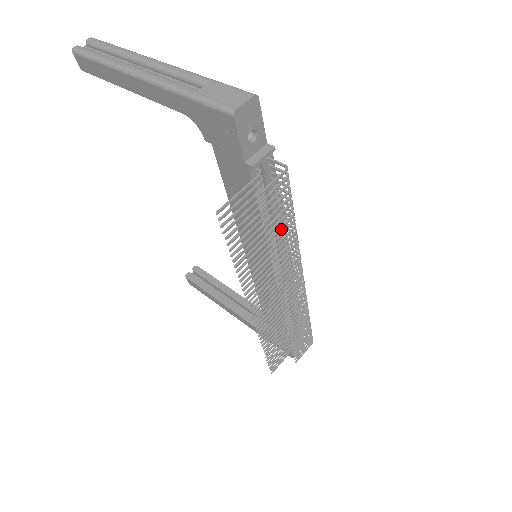
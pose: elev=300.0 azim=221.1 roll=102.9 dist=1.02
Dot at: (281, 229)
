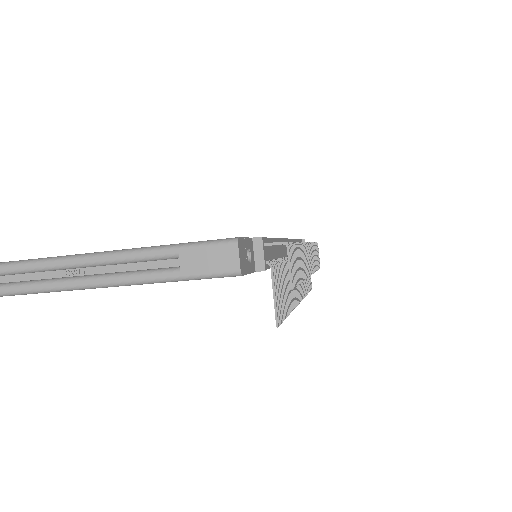
Dot at: (299, 265)
